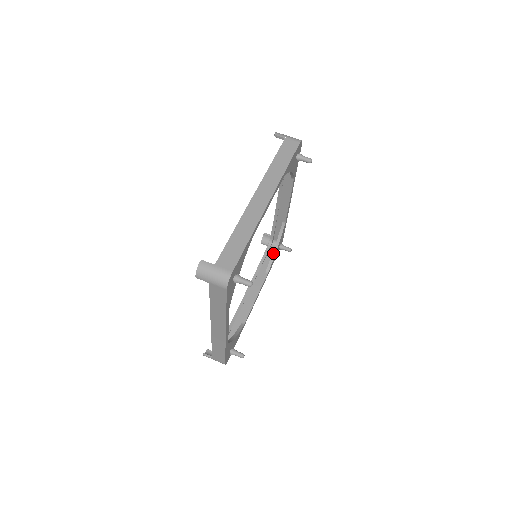
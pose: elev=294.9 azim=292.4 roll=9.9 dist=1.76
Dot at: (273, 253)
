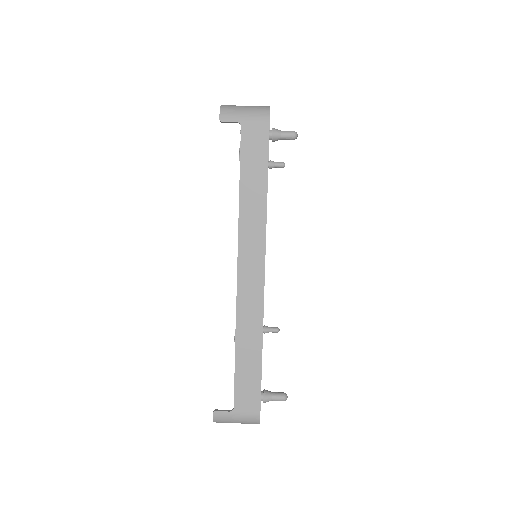
Dot at: occluded
